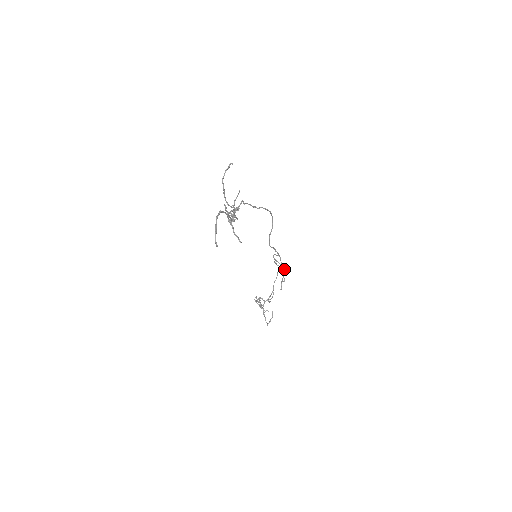
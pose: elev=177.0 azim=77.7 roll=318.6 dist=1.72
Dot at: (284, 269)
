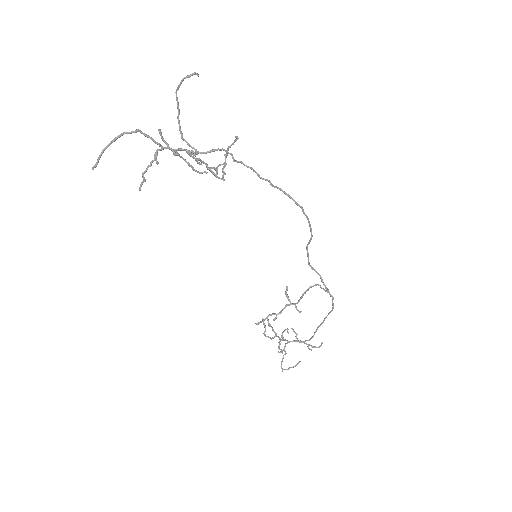
Dot at: (296, 307)
